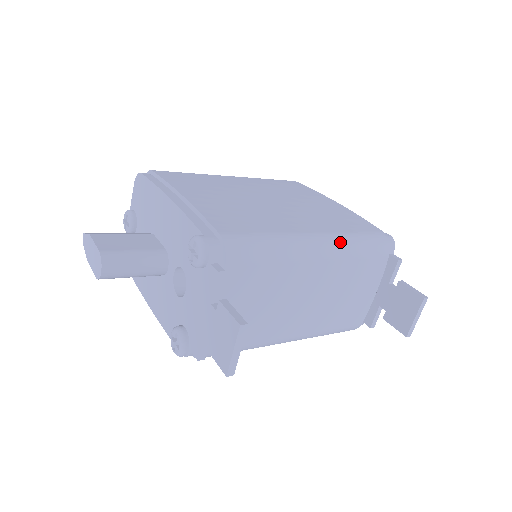
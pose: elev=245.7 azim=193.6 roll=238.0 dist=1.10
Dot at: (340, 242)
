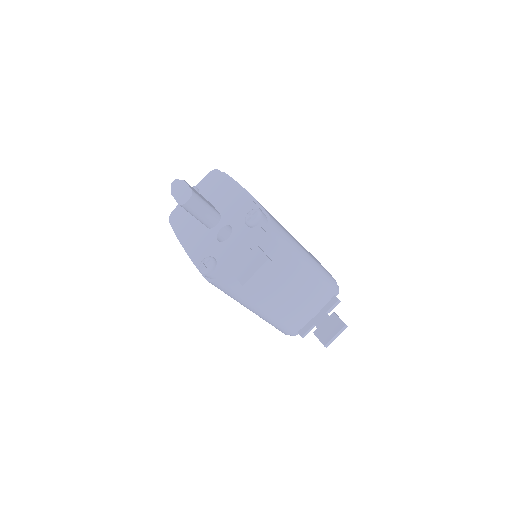
Dot at: (317, 266)
